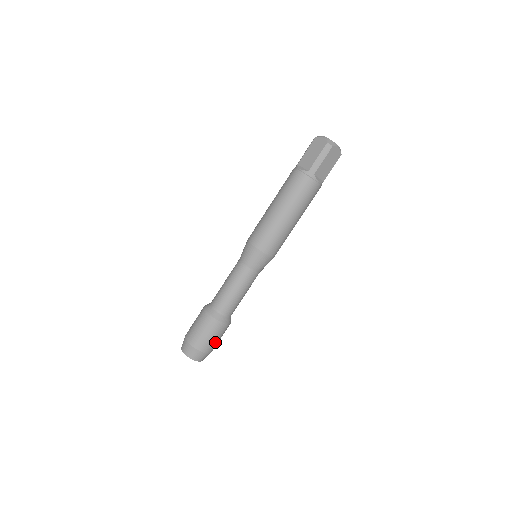
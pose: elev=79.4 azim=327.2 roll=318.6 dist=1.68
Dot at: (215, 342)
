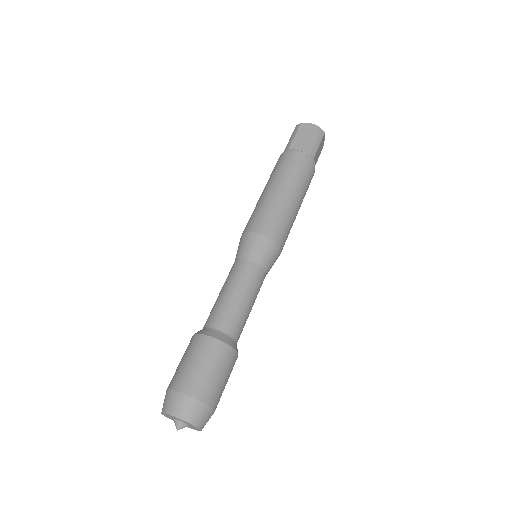
Dot at: (223, 389)
